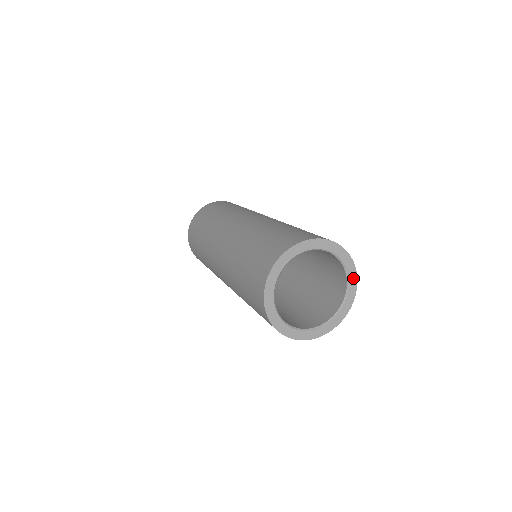
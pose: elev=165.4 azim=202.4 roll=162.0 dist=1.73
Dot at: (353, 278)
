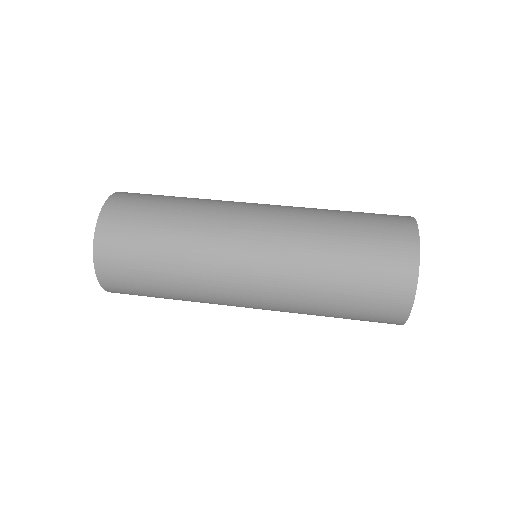
Dot at: occluded
